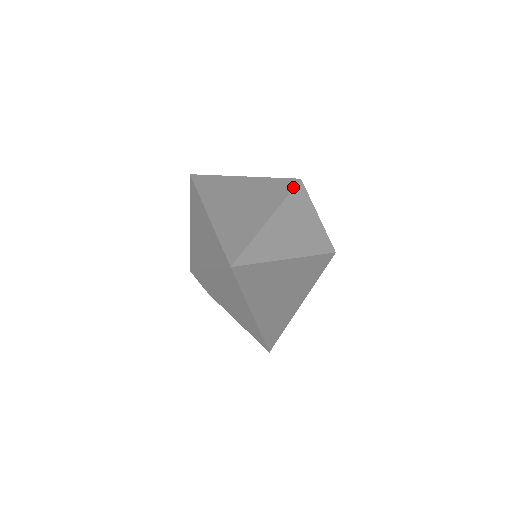
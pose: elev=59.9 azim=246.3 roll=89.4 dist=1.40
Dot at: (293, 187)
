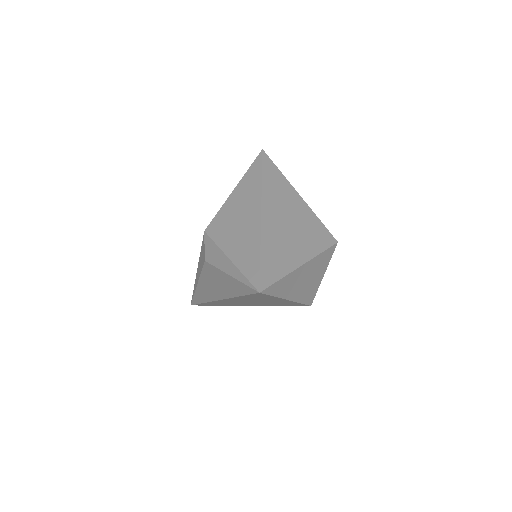
Dot at: (330, 246)
